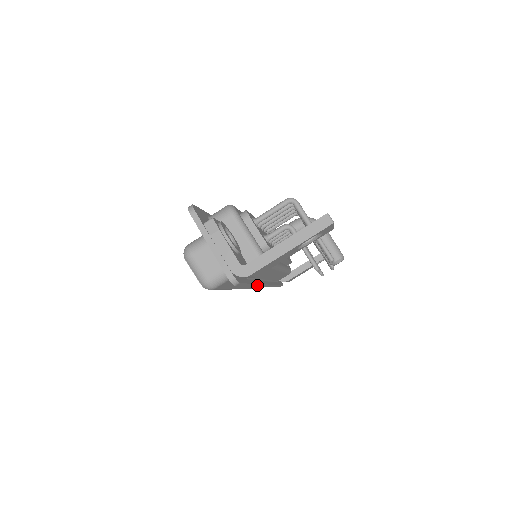
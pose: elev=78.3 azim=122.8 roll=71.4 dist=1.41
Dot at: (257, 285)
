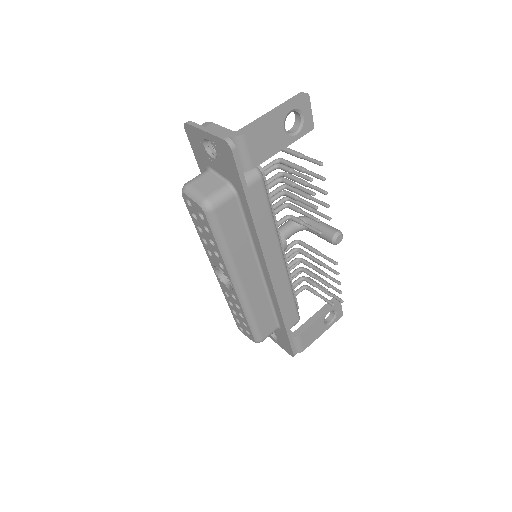
Dot at: (258, 234)
